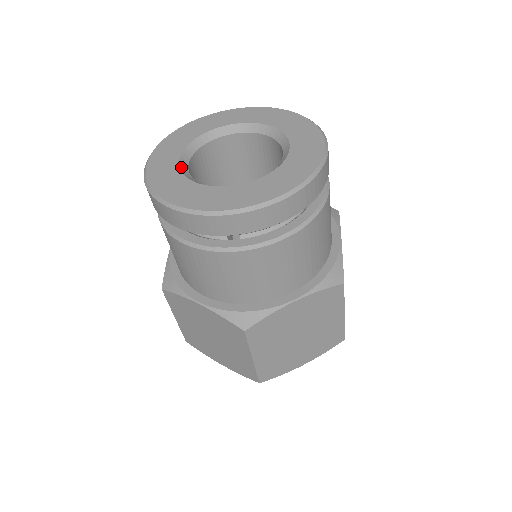
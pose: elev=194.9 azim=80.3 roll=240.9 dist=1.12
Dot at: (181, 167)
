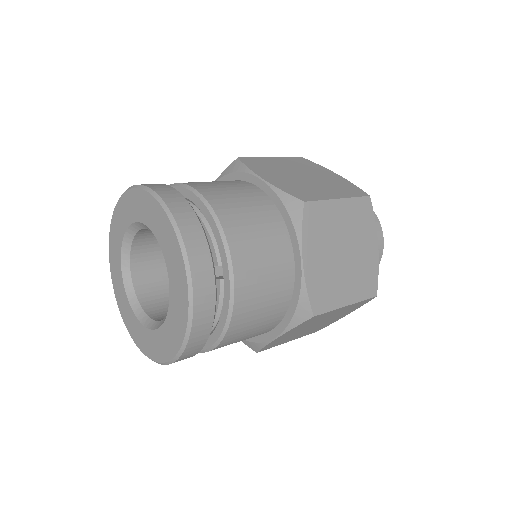
Dot at: (126, 289)
